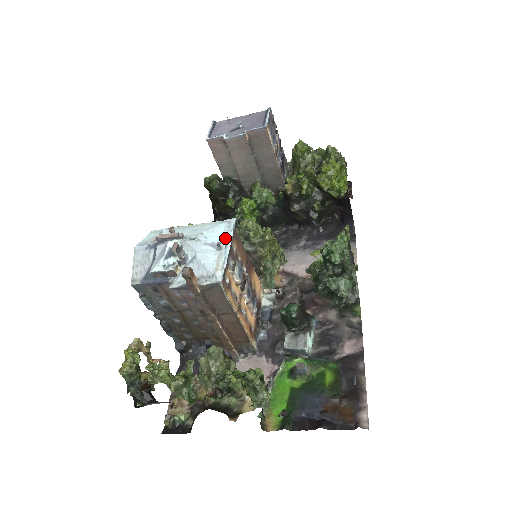
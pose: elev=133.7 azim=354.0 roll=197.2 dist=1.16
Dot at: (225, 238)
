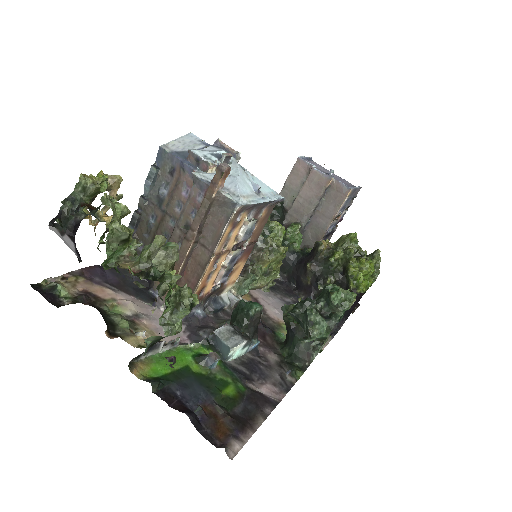
Dot at: (267, 195)
